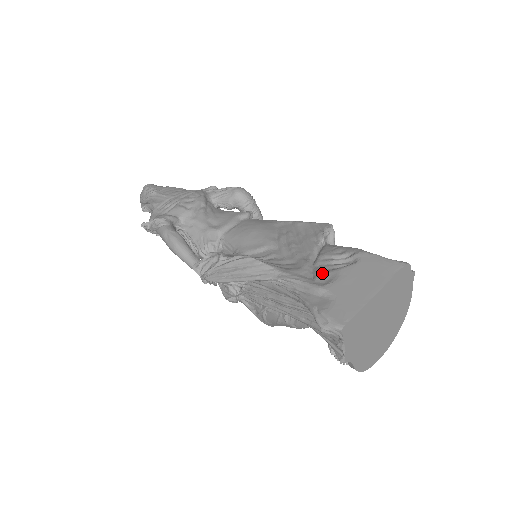
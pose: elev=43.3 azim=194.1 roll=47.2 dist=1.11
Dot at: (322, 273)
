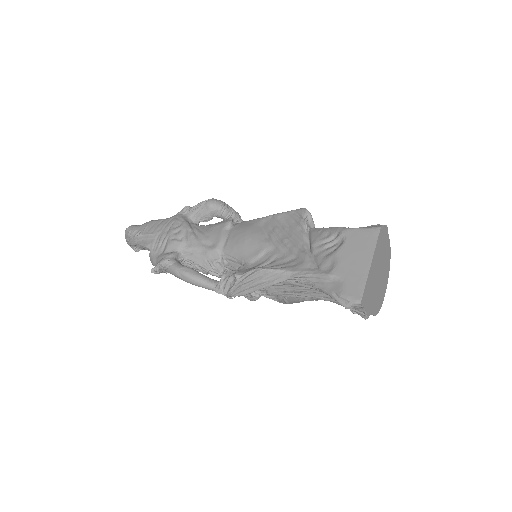
Dot at: (323, 261)
